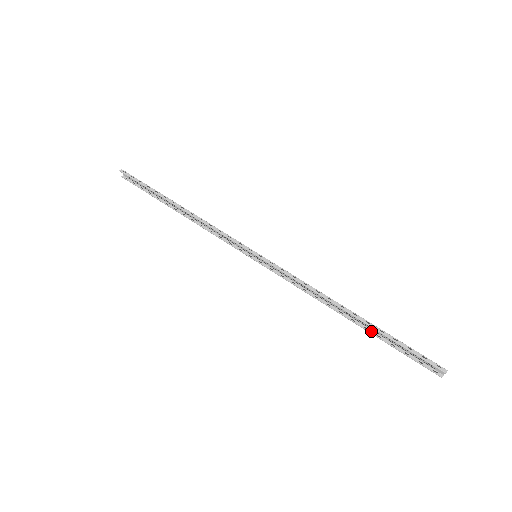
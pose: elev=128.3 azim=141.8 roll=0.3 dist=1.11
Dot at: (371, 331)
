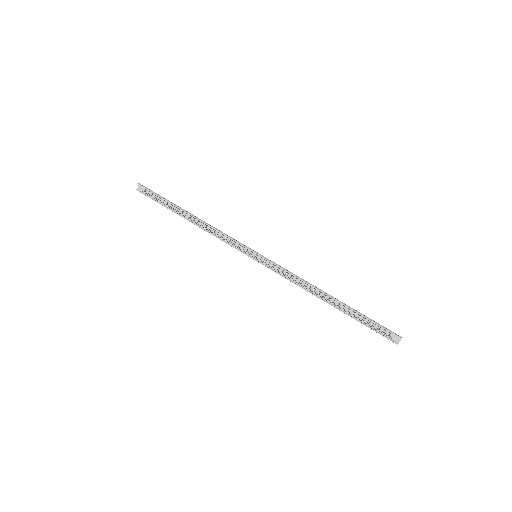
Dot at: (346, 313)
